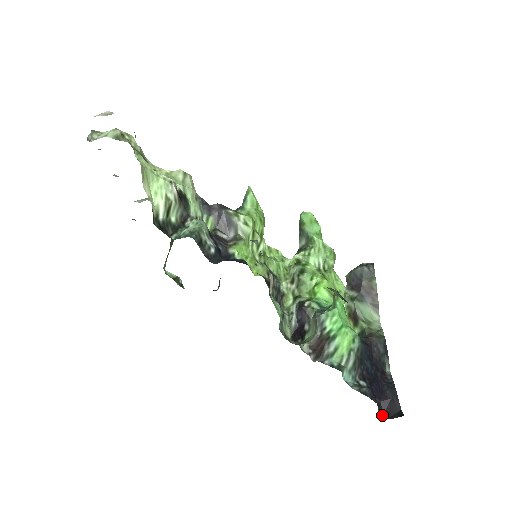
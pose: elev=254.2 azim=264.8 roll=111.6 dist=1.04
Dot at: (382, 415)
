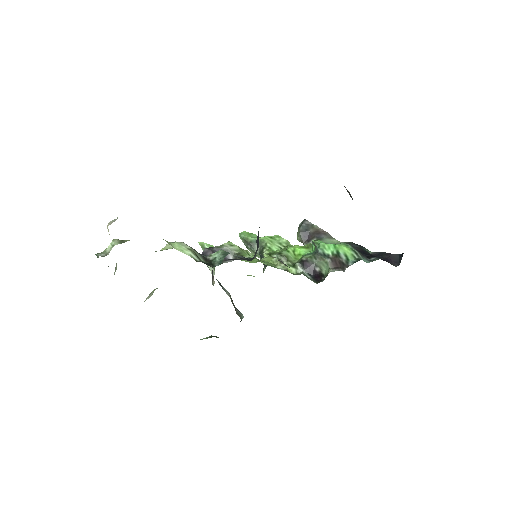
Dot at: (396, 266)
